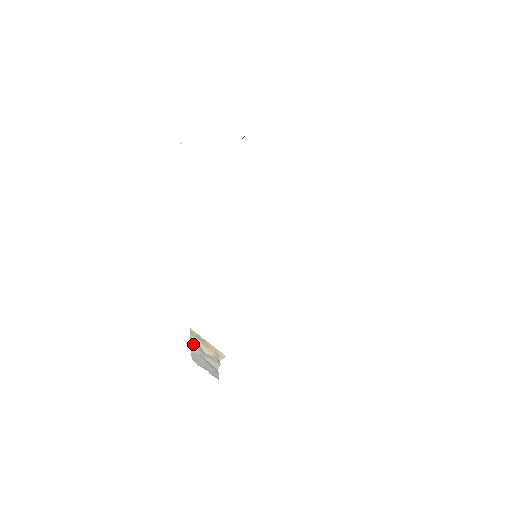
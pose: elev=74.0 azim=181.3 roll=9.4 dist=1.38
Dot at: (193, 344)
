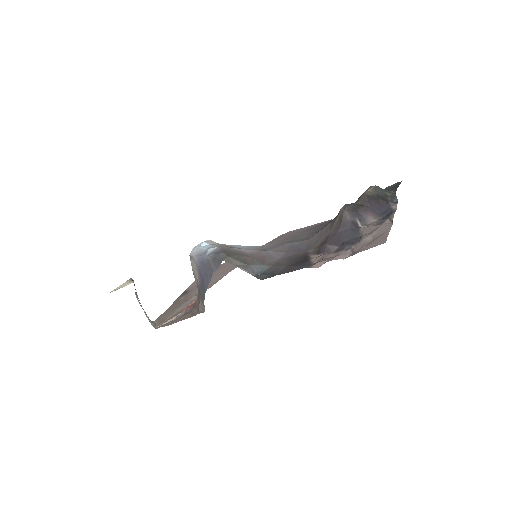
Dot at: occluded
